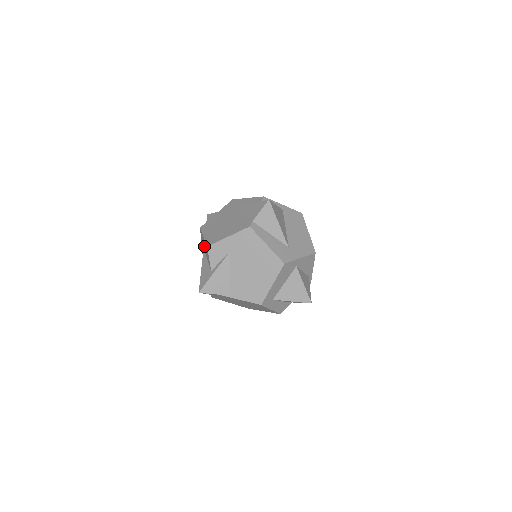
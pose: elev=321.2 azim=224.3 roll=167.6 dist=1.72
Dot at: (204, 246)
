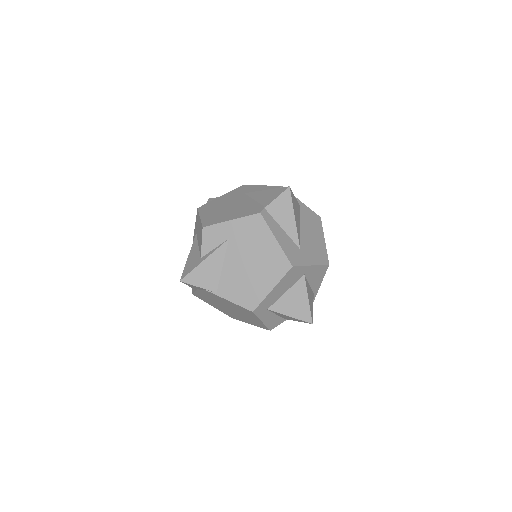
Dot at: (198, 229)
